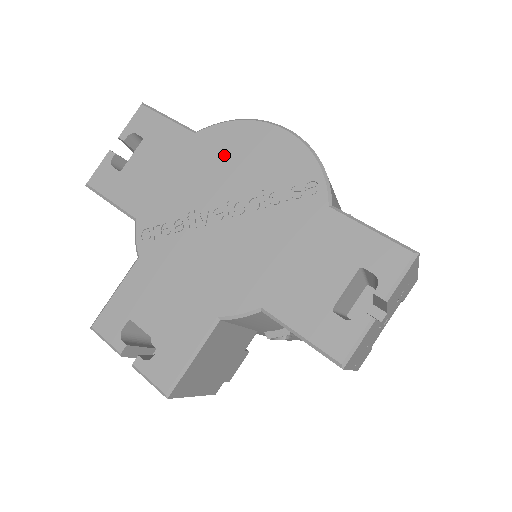
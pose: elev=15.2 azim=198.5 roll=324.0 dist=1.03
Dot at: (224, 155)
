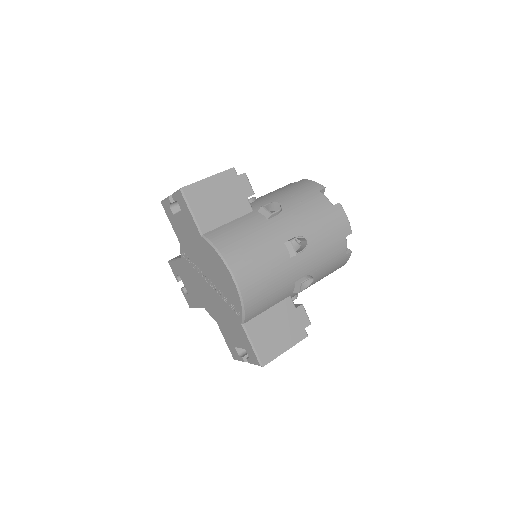
Dot at: (211, 261)
